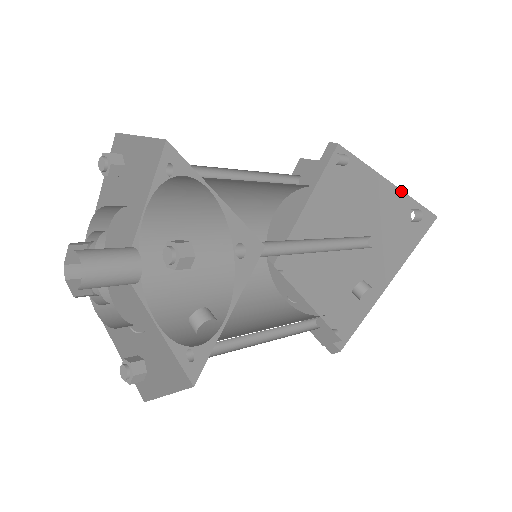
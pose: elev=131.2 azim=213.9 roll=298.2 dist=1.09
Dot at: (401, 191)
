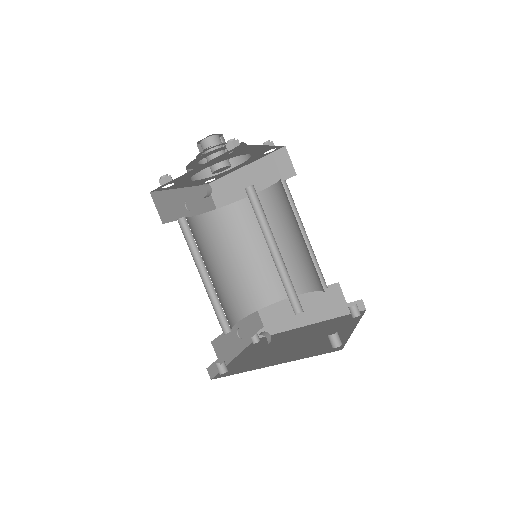
Dot at: (350, 335)
